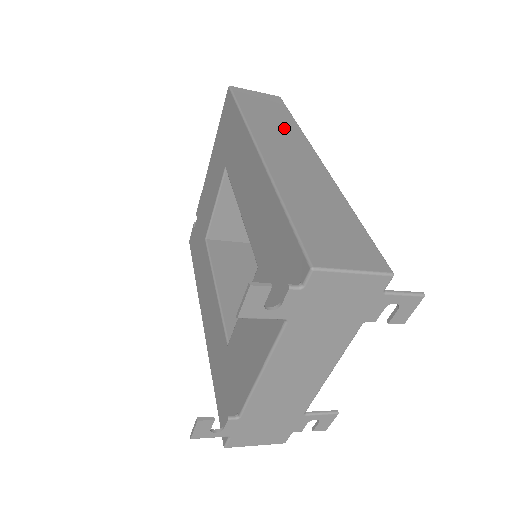
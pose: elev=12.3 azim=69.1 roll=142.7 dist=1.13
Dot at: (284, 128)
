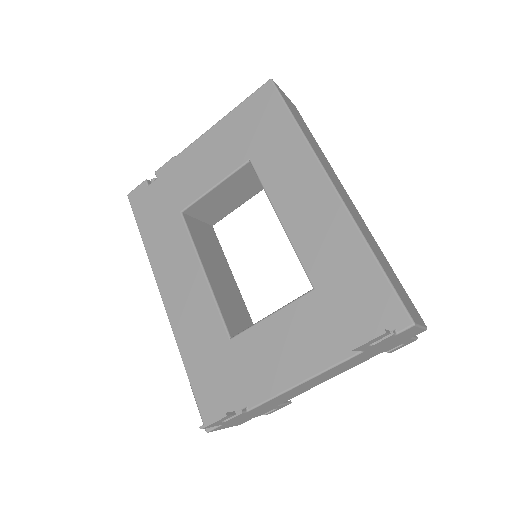
Dot at: (322, 154)
